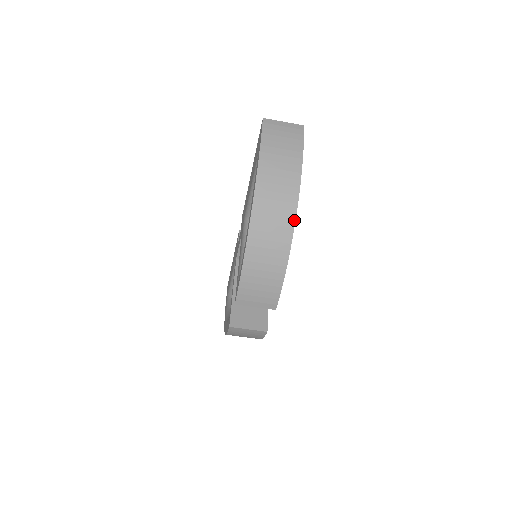
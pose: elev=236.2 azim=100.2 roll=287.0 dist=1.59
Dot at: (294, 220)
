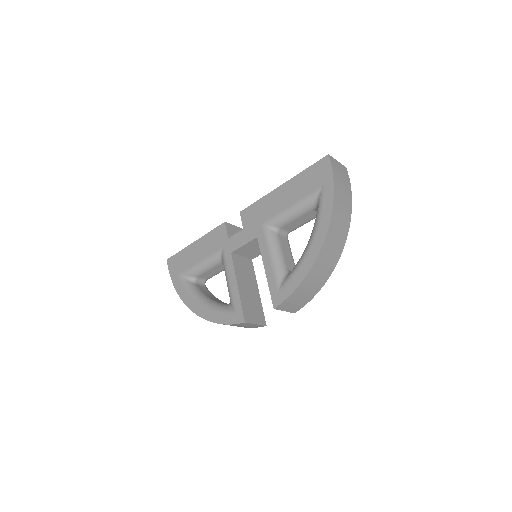
Dot at: (342, 250)
